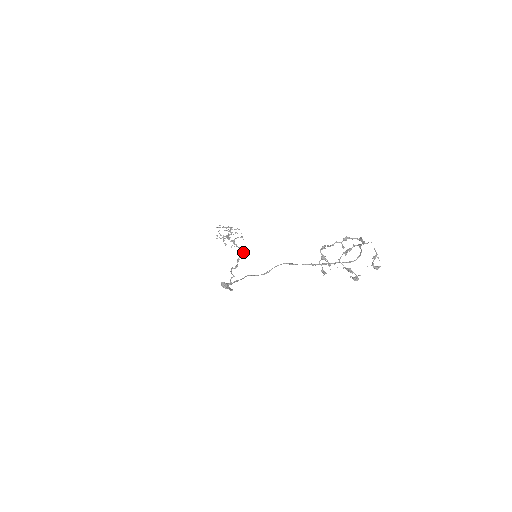
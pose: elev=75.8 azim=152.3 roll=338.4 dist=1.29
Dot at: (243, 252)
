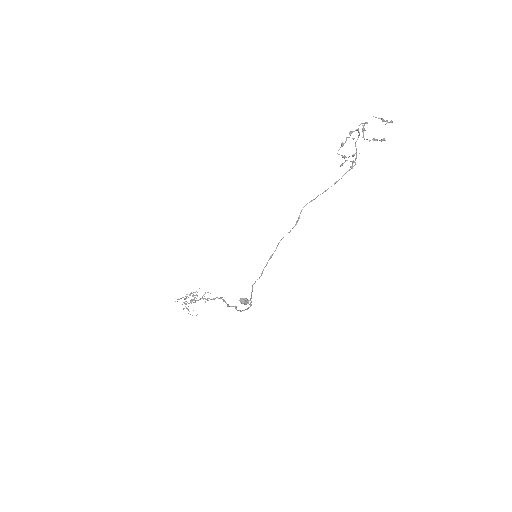
Dot at: occluded
